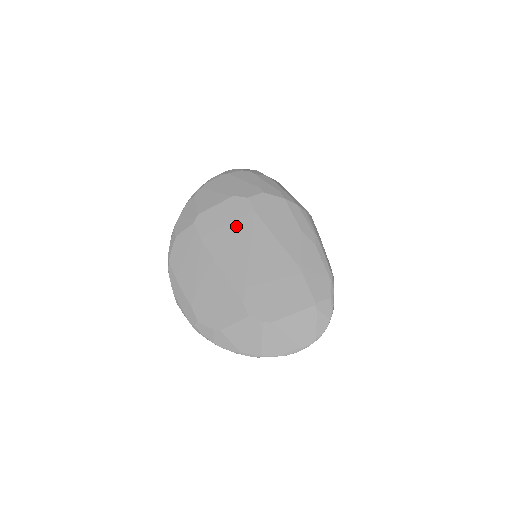
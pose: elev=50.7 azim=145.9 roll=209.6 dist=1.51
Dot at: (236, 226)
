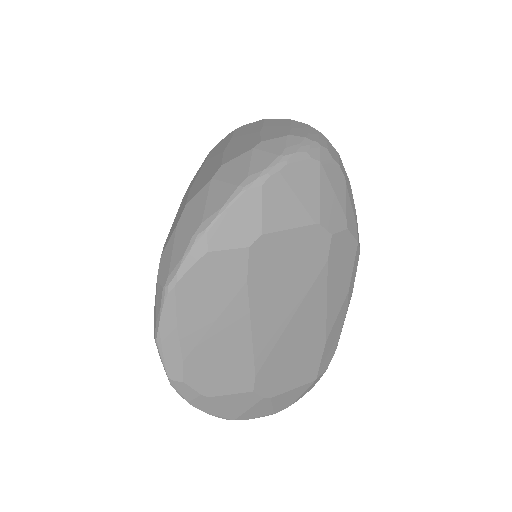
Dot at: (298, 273)
